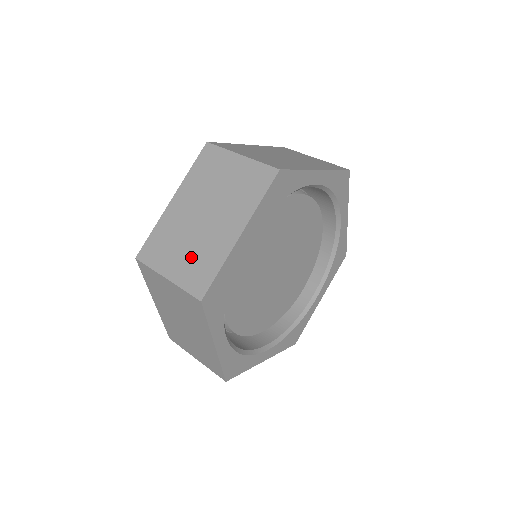
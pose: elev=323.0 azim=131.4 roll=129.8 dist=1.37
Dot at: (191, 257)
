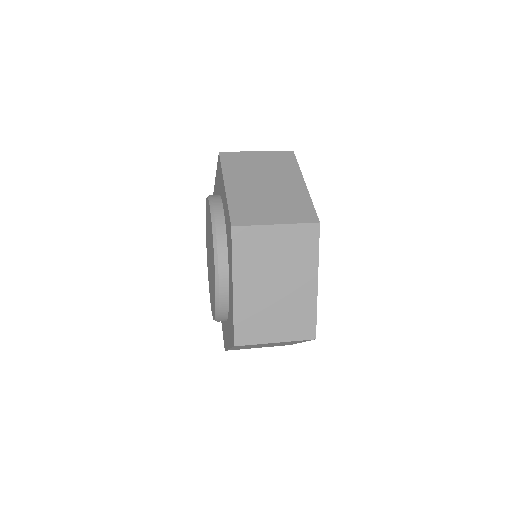
Dot at: (283, 206)
